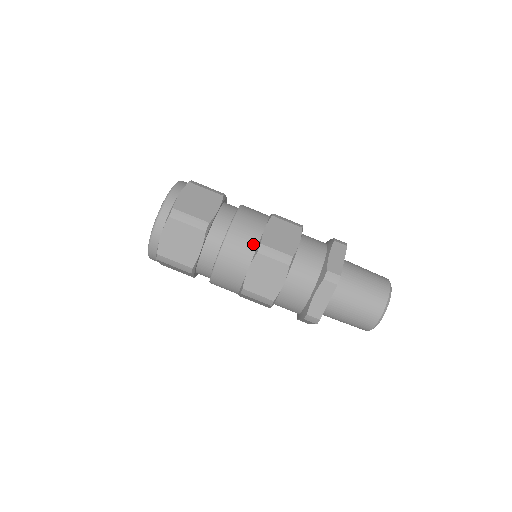
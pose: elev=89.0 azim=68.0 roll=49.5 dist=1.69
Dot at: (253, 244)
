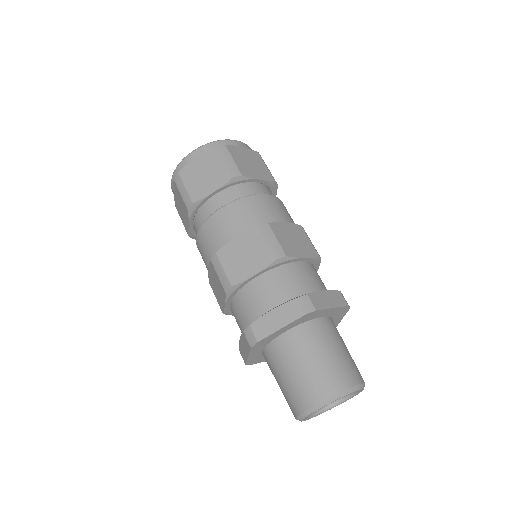
Dot at: (261, 220)
